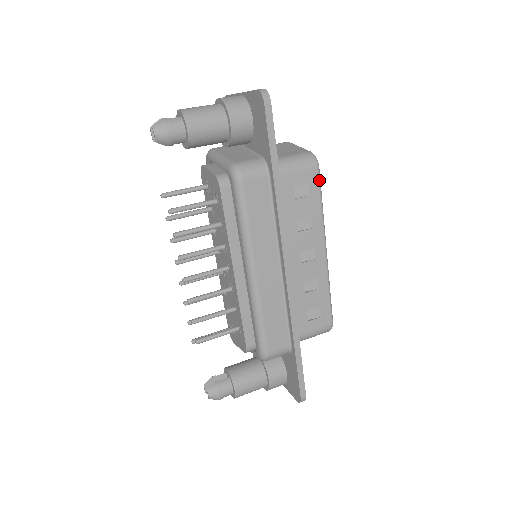
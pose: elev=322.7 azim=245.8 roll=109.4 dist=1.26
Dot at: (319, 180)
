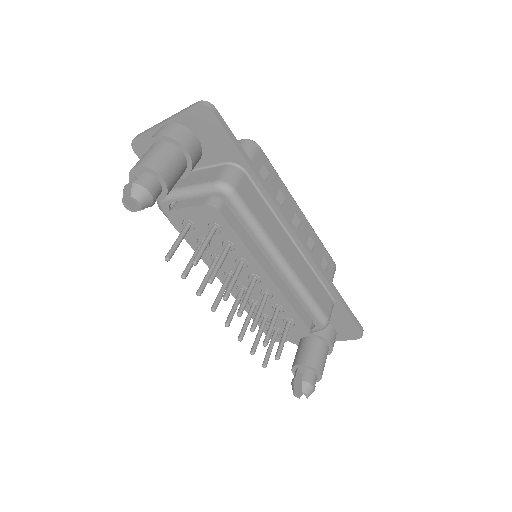
Dot at: (266, 157)
